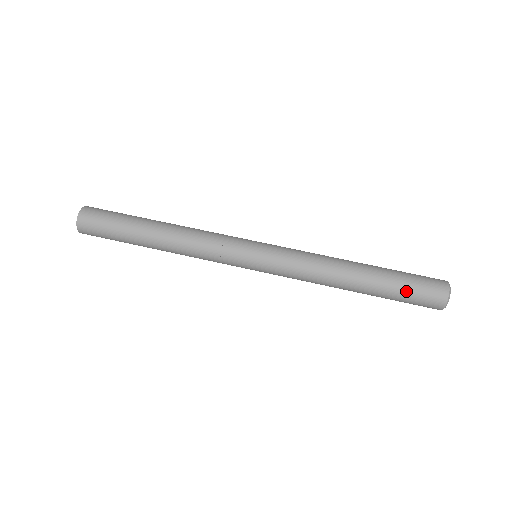
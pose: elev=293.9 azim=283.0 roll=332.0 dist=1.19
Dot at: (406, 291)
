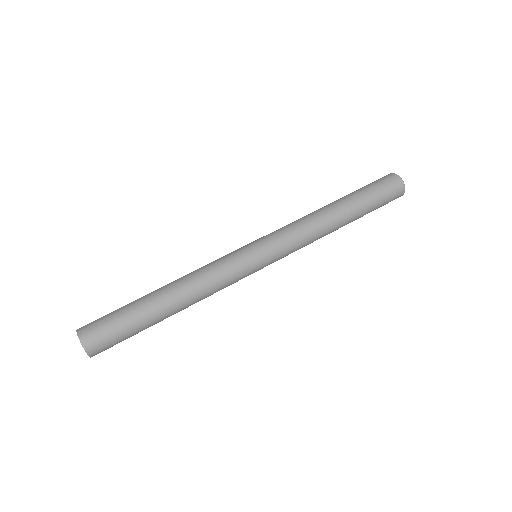
Dot at: (371, 189)
